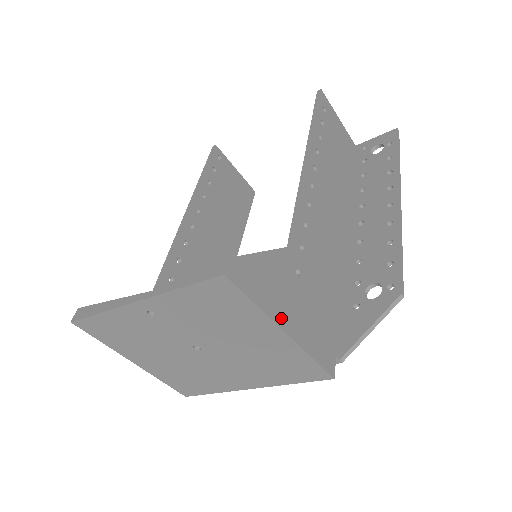
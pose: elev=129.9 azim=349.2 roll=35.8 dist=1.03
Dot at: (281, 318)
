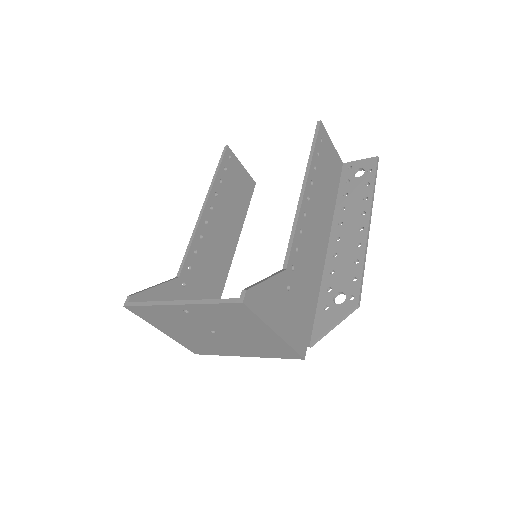
Dot at: (275, 324)
